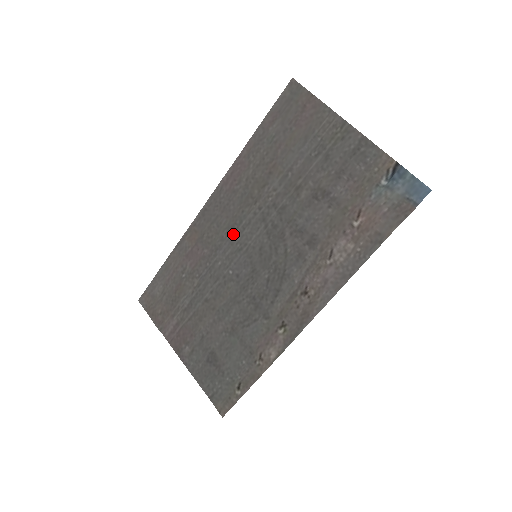
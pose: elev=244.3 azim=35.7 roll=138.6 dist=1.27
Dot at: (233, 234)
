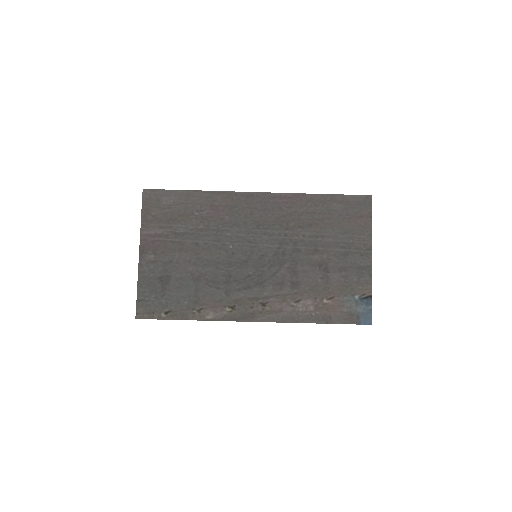
Dot at: (255, 229)
